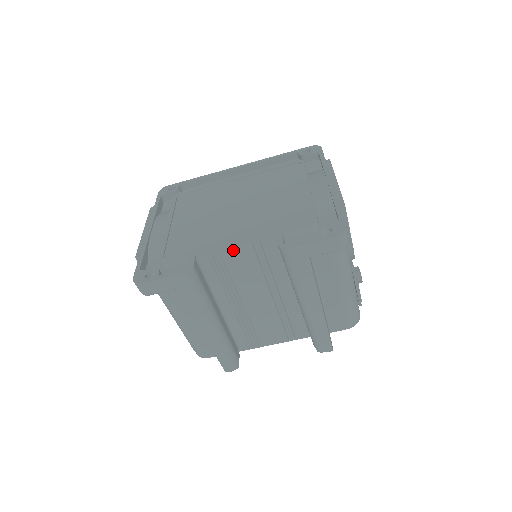
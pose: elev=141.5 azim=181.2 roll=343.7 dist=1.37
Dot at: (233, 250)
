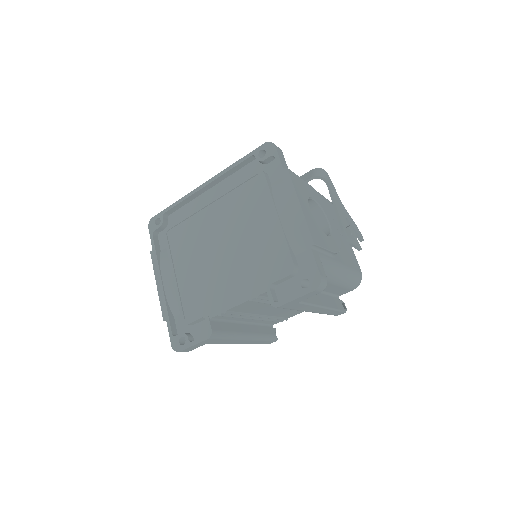
Dot at: (236, 307)
